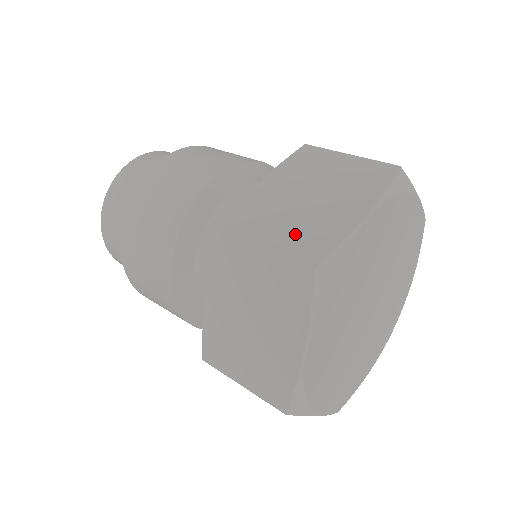
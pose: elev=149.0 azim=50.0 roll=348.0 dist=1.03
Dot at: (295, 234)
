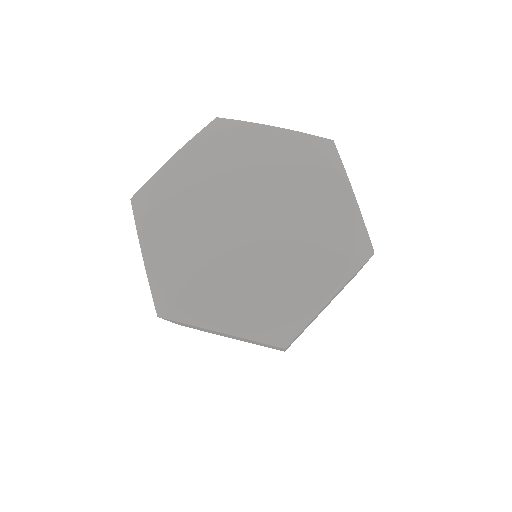
Dot at: occluded
